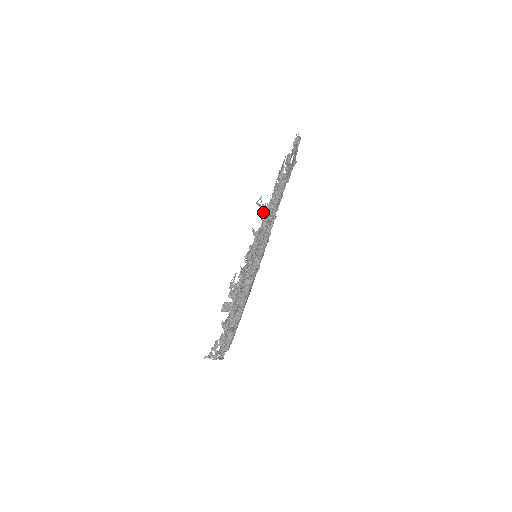
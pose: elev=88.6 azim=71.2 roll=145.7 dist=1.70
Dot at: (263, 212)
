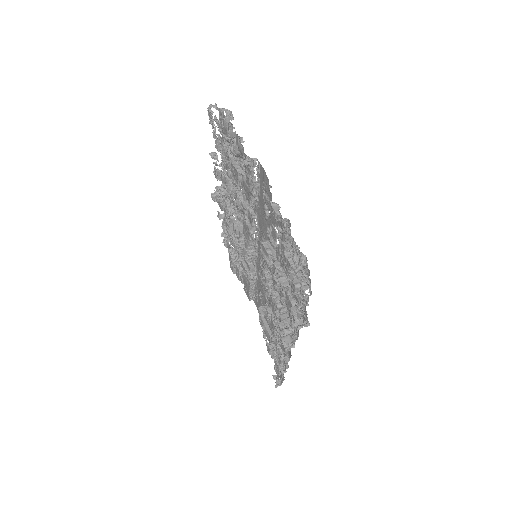
Dot at: (215, 171)
